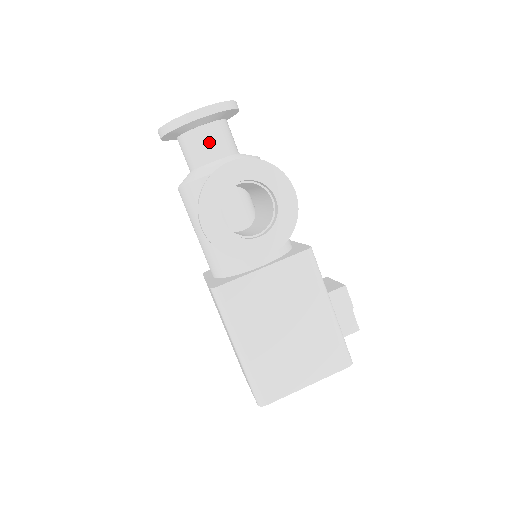
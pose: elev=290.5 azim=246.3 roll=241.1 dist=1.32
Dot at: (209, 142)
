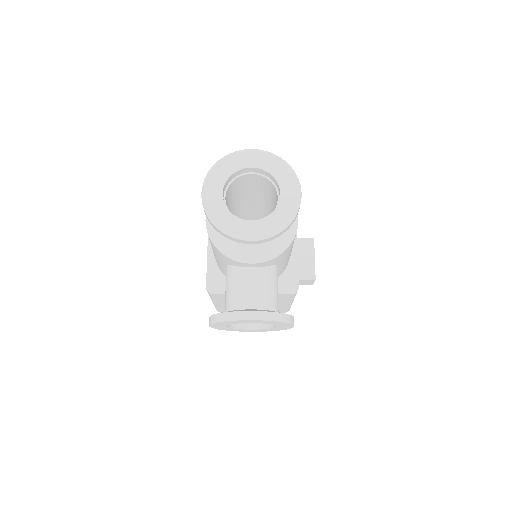
Dot at: occluded
